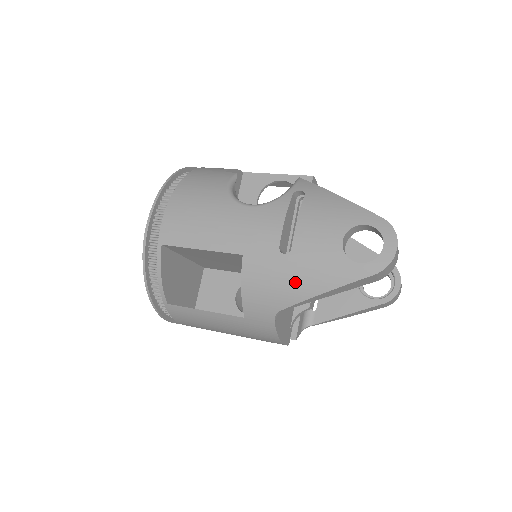
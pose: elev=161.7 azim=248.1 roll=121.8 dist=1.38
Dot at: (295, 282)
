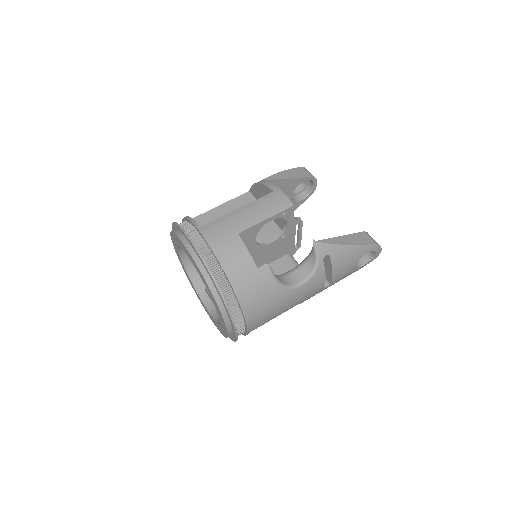
Dot at: occluded
